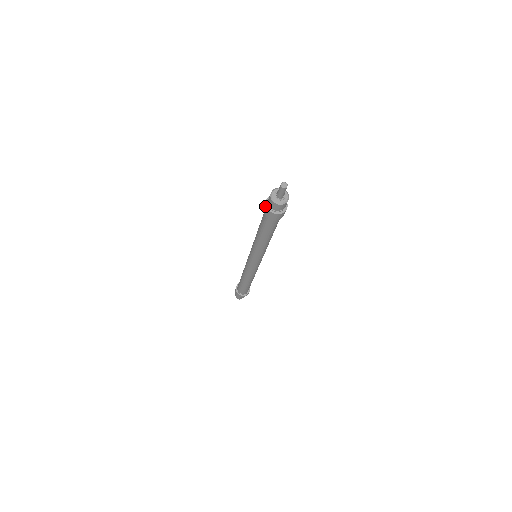
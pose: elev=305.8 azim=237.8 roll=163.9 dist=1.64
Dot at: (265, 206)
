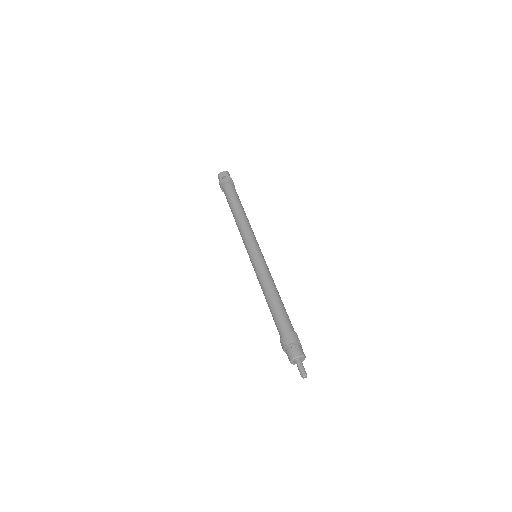
Dot at: (283, 349)
